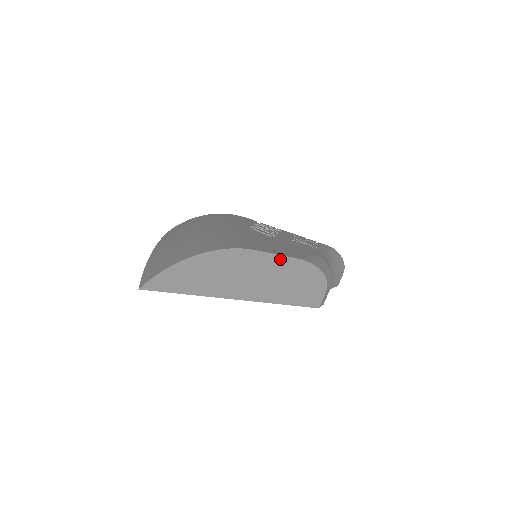
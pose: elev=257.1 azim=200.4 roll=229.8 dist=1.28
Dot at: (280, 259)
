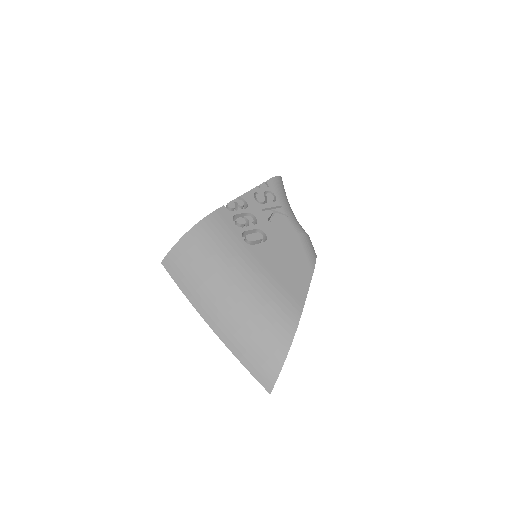
Dot at: (308, 289)
